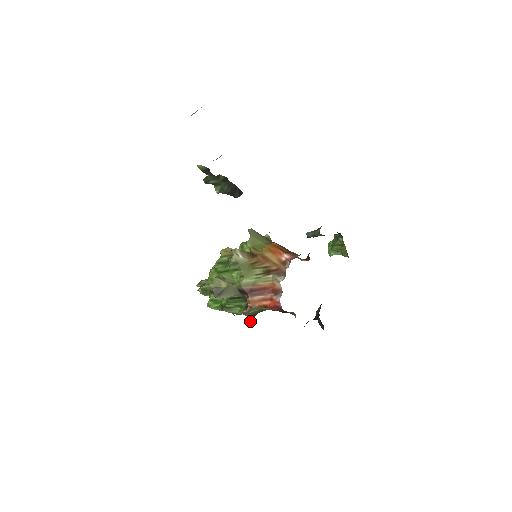
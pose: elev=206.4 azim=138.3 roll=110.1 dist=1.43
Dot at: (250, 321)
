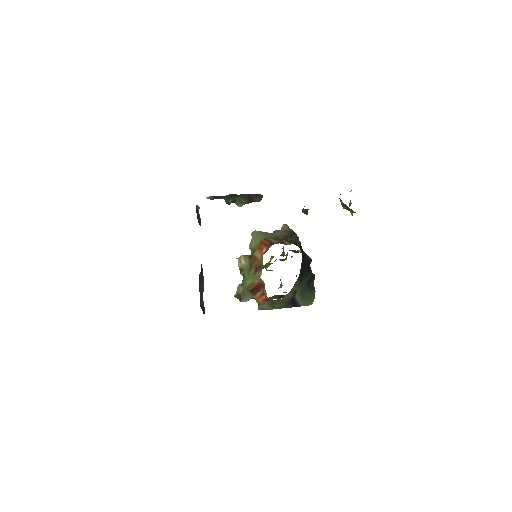
Dot at: (311, 304)
